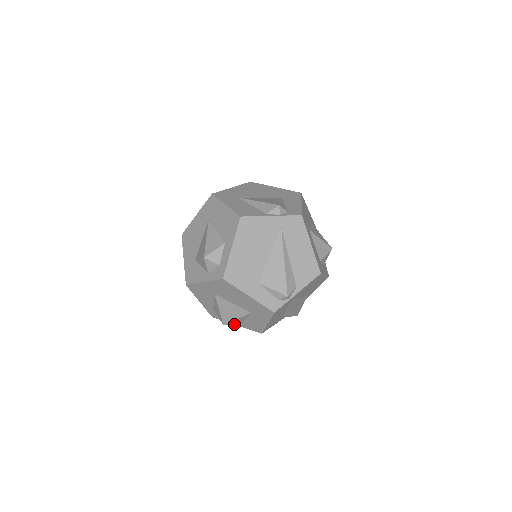
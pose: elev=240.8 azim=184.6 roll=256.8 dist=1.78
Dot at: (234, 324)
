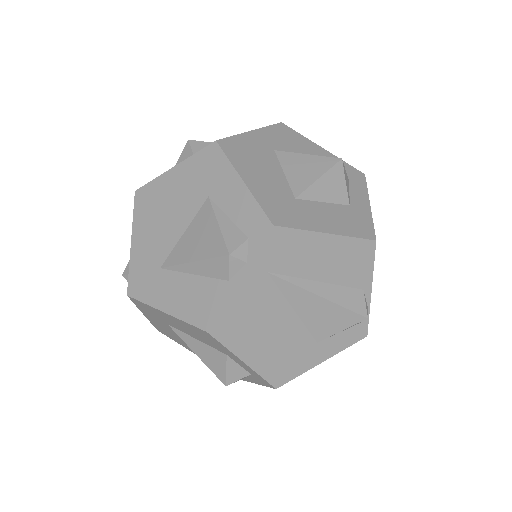
Dot at: occluded
